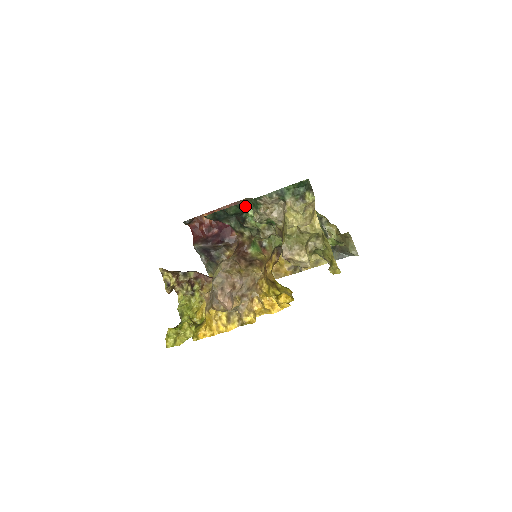
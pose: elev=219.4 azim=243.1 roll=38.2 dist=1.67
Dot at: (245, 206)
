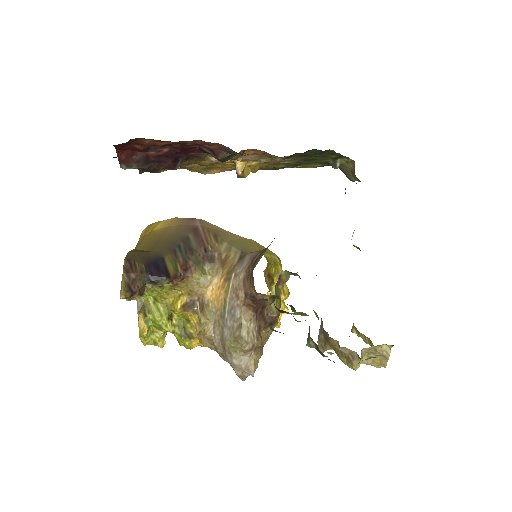
Dot at: occluded
